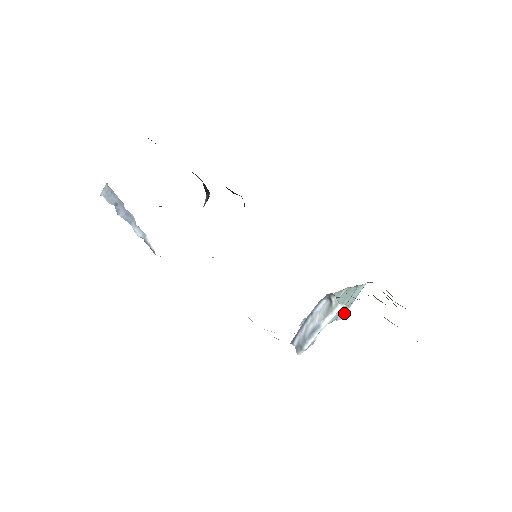
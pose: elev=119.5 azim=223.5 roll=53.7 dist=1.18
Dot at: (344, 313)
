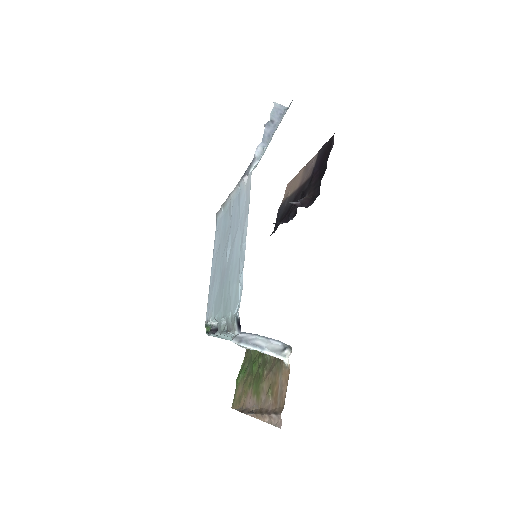
Dot at: (214, 336)
